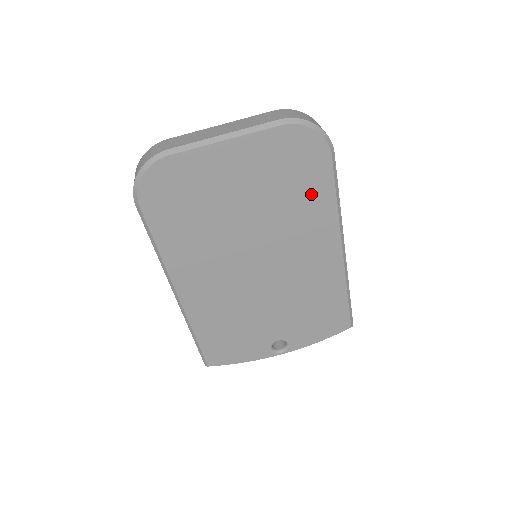
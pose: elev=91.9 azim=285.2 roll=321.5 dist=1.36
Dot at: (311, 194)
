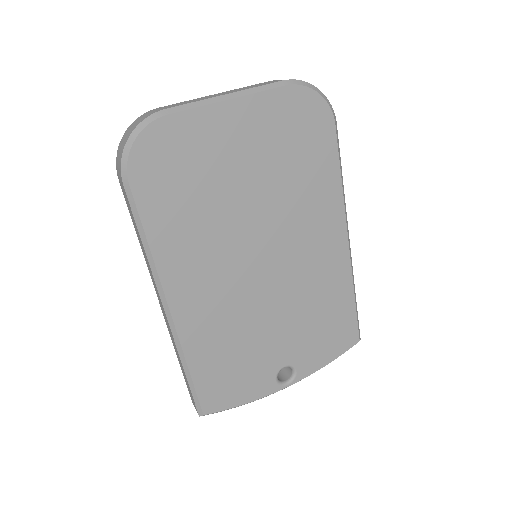
Dot at: (316, 170)
